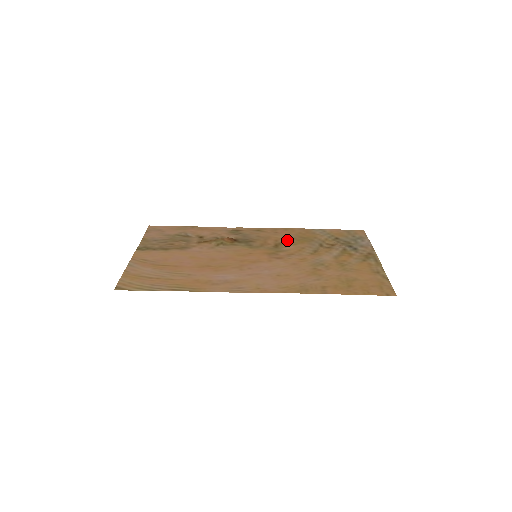
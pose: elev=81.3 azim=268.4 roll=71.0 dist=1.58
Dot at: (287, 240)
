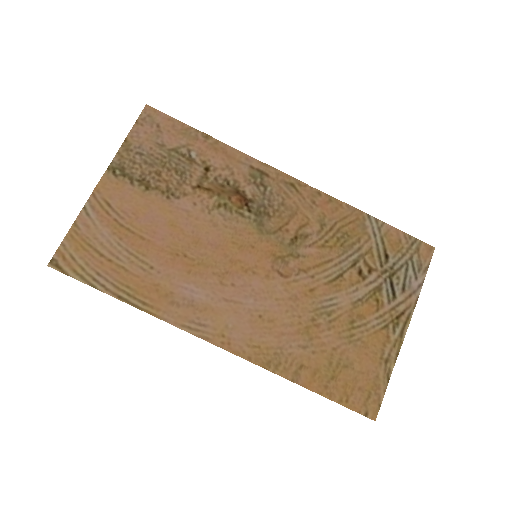
Dot at: (317, 232)
